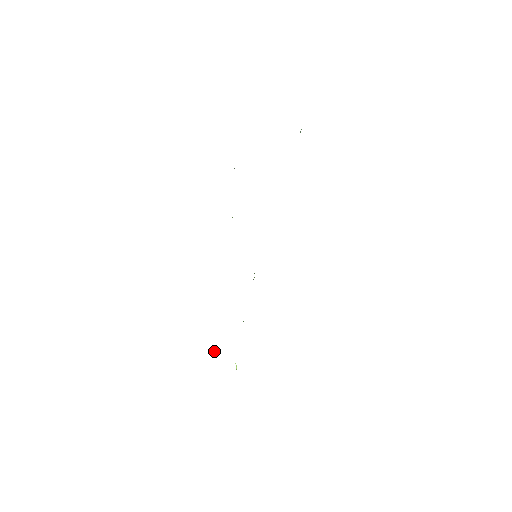
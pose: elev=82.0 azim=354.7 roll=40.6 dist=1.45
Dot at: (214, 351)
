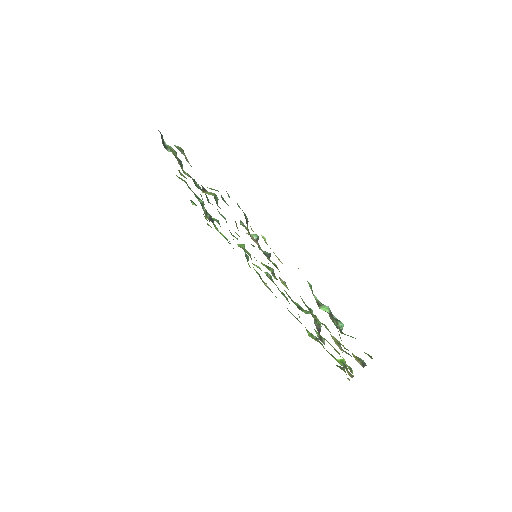
Dot at: occluded
